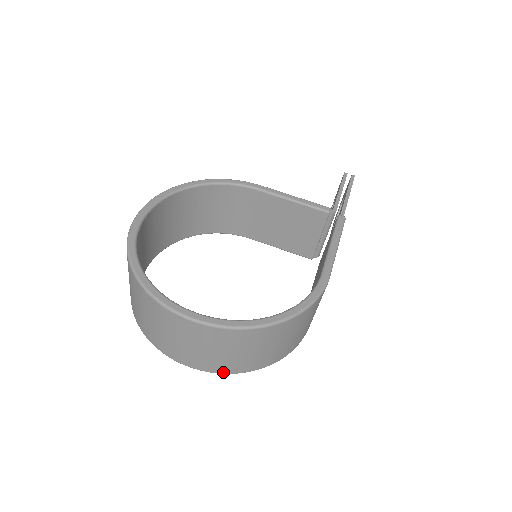
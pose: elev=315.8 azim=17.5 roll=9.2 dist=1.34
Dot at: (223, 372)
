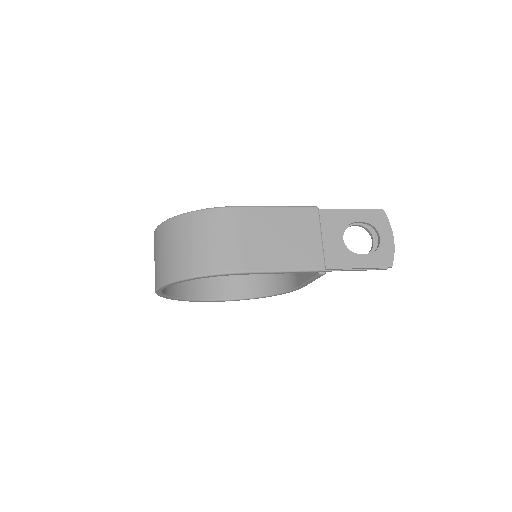
Dot at: (160, 284)
